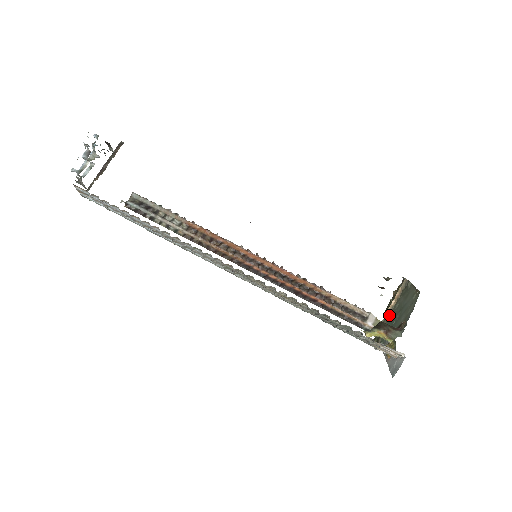
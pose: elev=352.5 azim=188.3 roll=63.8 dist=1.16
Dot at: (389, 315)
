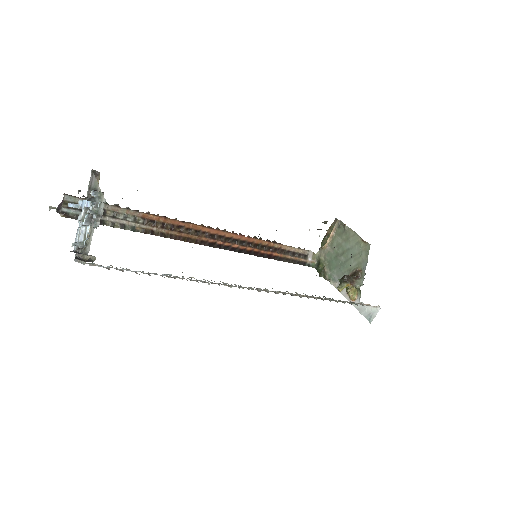
Dot at: (327, 251)
